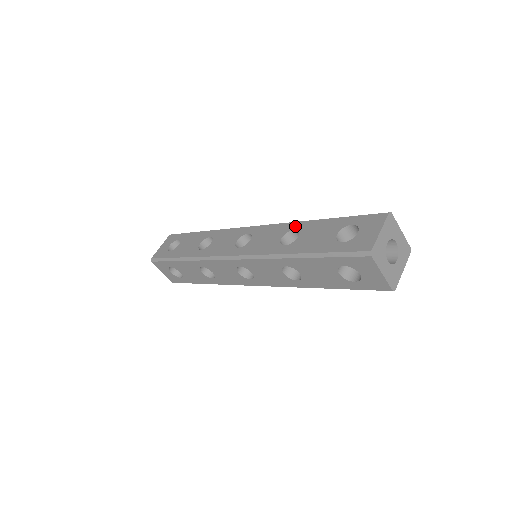
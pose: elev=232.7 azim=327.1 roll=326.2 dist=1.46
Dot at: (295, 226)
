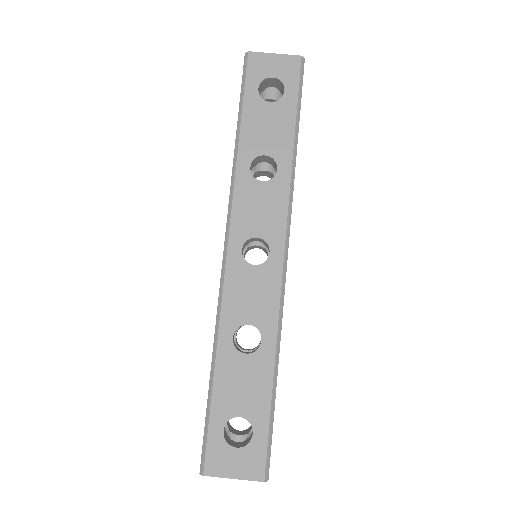
Dot at: occluded
